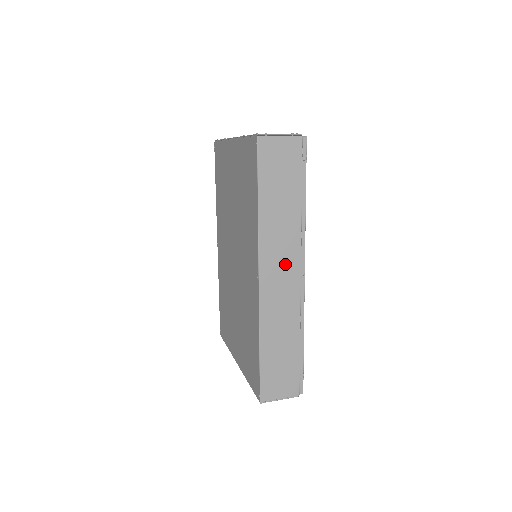
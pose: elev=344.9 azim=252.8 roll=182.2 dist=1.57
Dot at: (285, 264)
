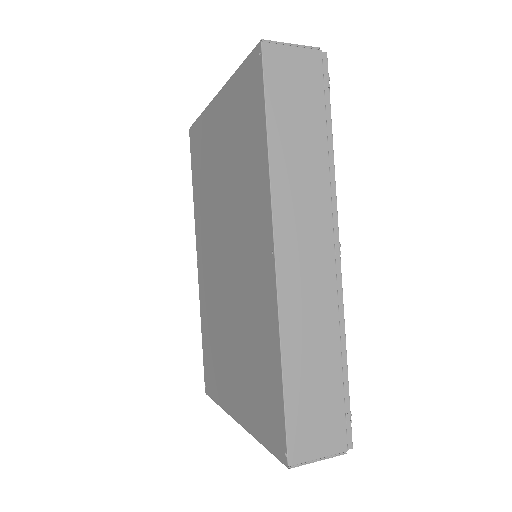
Dot at: (311, 232)
